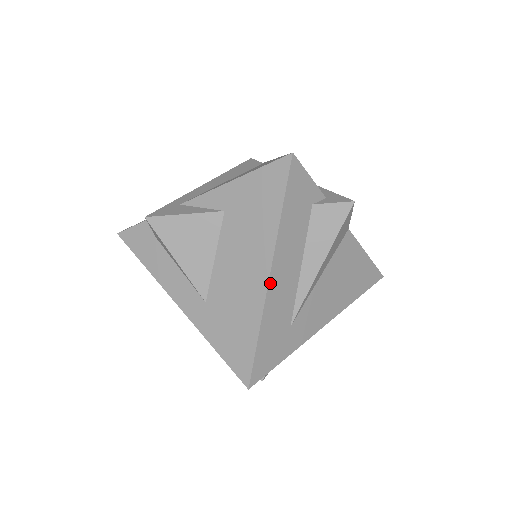
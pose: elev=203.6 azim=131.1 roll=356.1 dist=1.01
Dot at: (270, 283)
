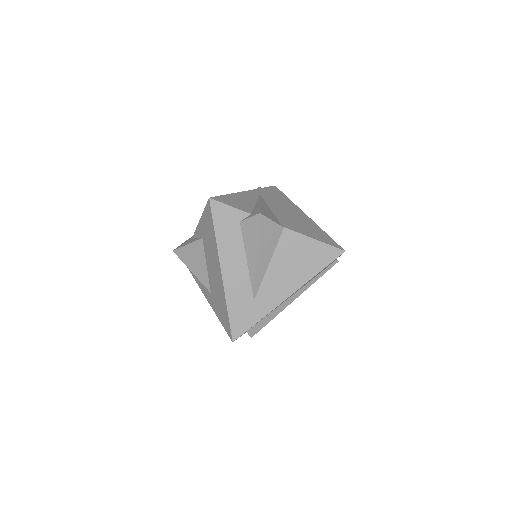
Dot at: (224, 276)
